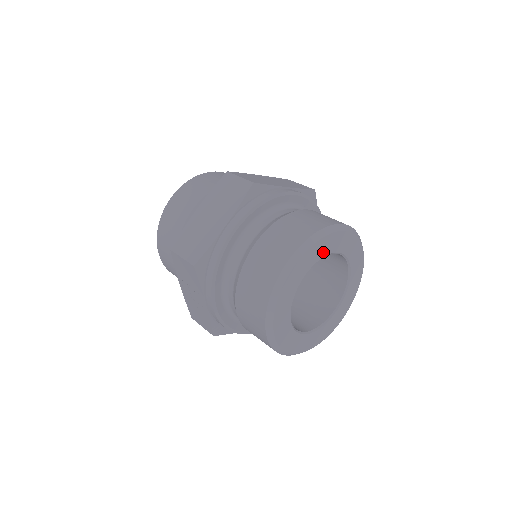
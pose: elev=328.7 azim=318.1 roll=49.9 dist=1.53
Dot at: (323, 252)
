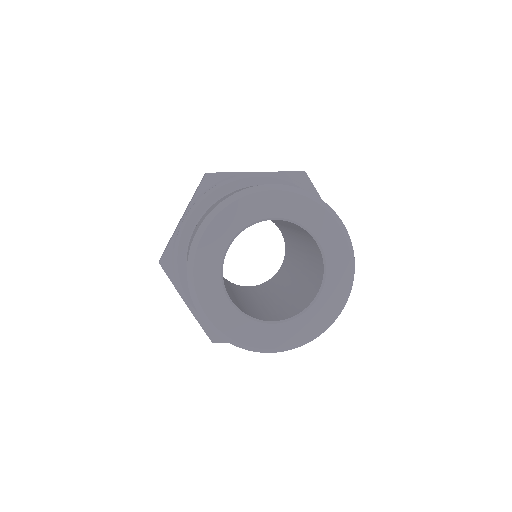
Dot at: (248, 217)
